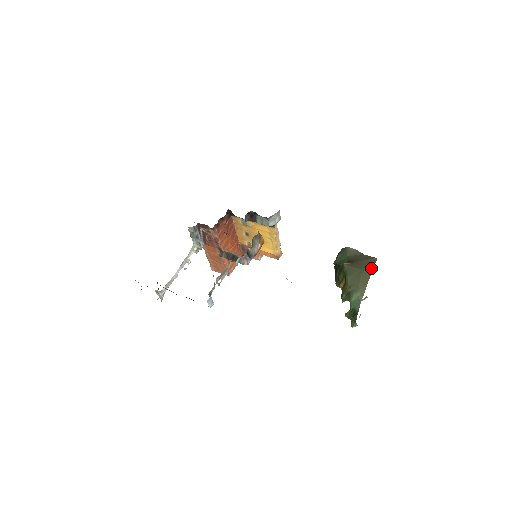
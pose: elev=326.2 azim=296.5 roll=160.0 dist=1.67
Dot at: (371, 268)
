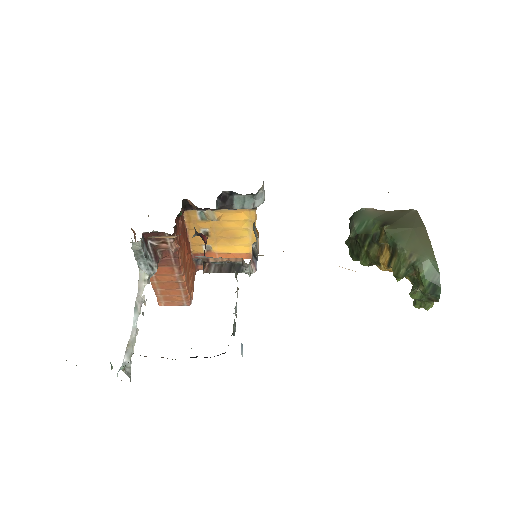
Dot at: (421, 223)
